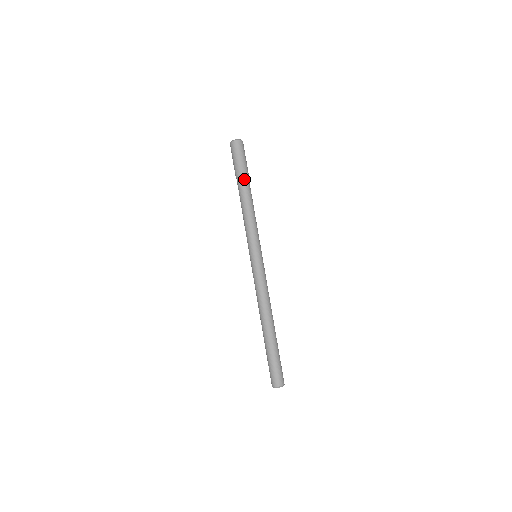
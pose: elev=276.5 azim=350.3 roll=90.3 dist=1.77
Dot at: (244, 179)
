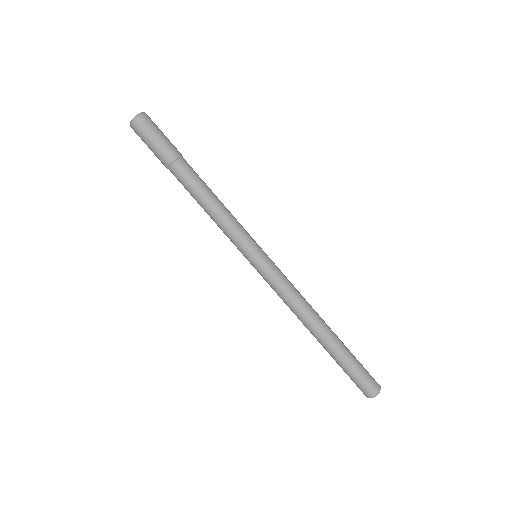
Dot at: (180, 165)
